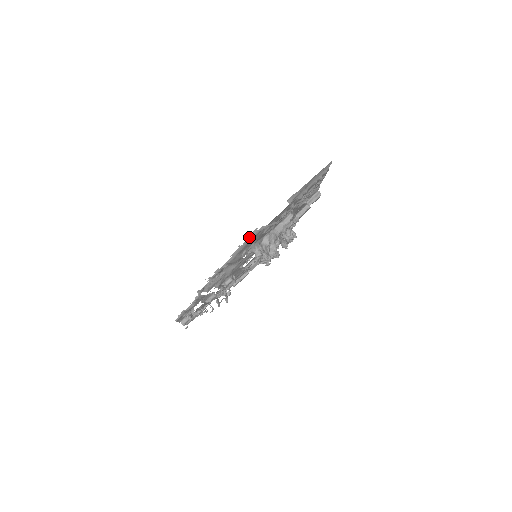
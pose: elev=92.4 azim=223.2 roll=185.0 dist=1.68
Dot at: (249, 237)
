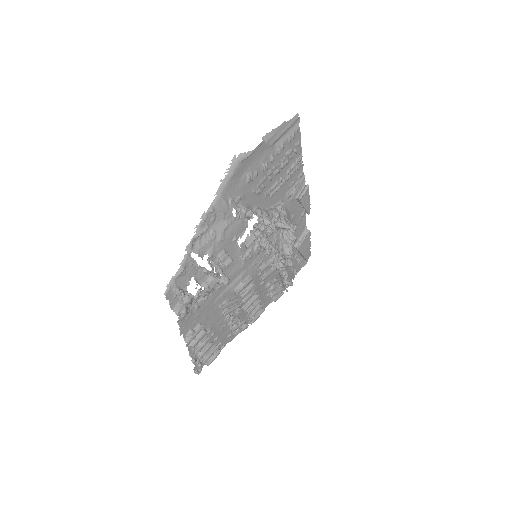
Dot at: (229, 168)
